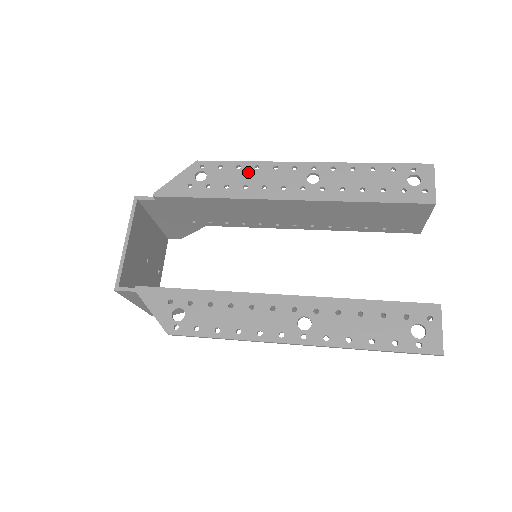
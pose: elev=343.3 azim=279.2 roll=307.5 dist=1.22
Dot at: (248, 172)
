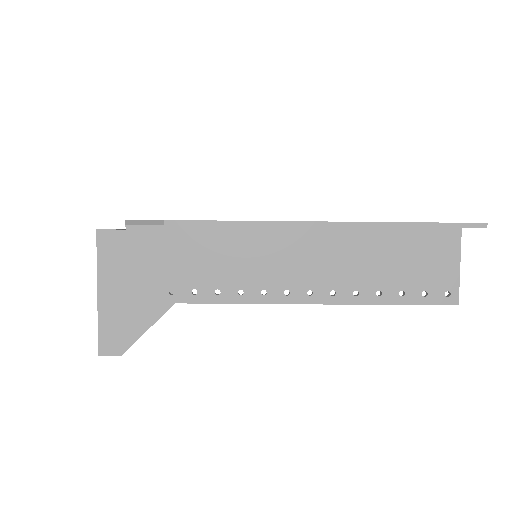
Dot at: occluded
